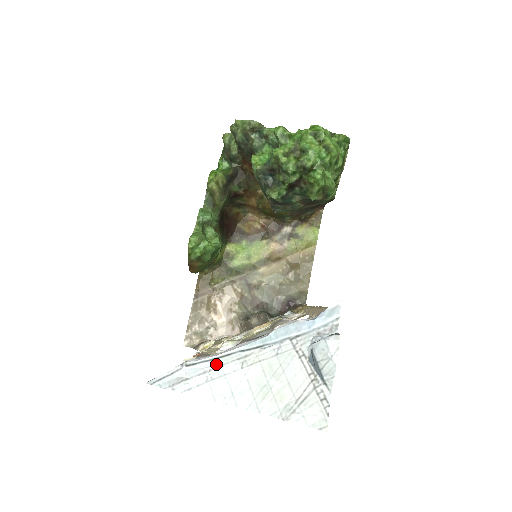
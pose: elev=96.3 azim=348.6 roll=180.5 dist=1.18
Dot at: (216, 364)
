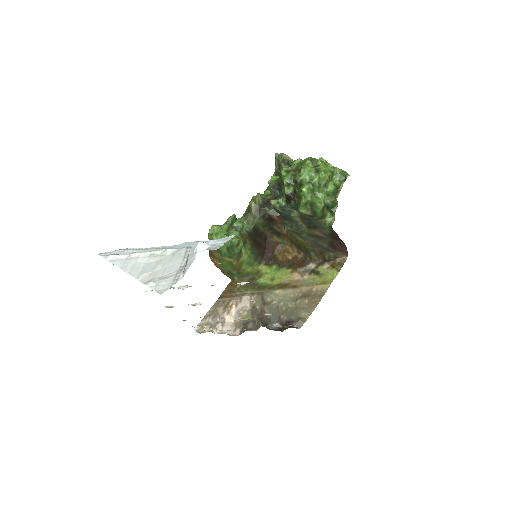
Dot at: (137, 251)
